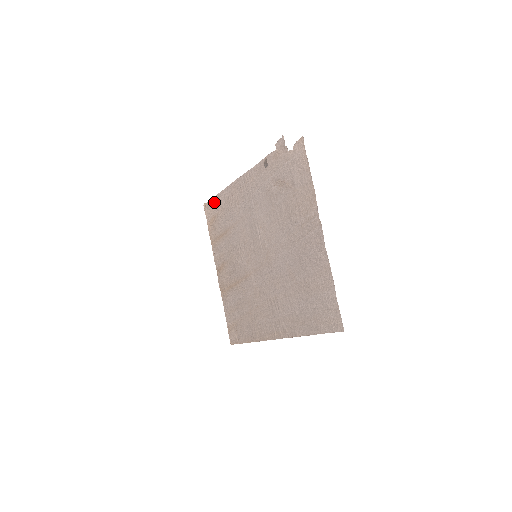
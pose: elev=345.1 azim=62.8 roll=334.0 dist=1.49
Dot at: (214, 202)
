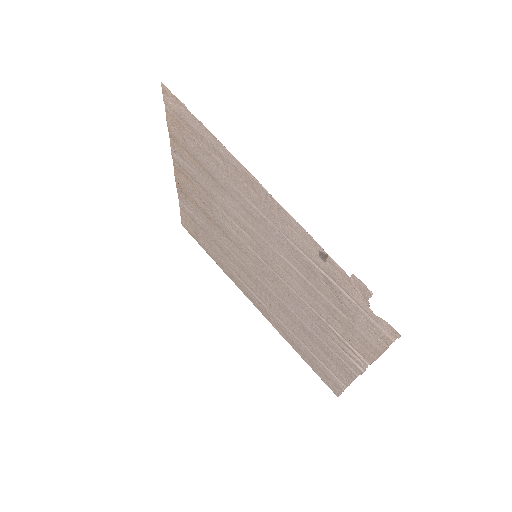
Dot at: (191, 119)
